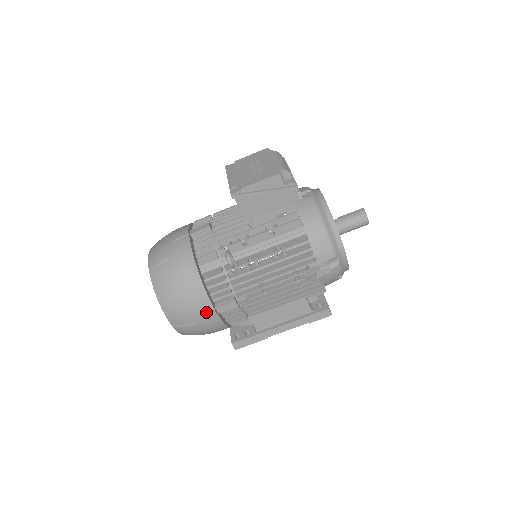
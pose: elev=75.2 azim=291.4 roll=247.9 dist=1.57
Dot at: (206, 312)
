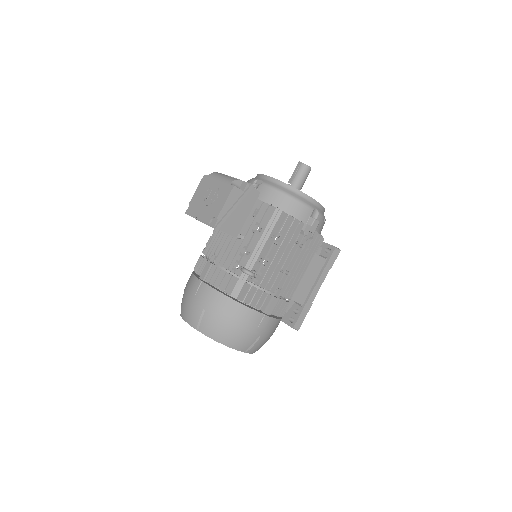
Dot at: (261, 322)
